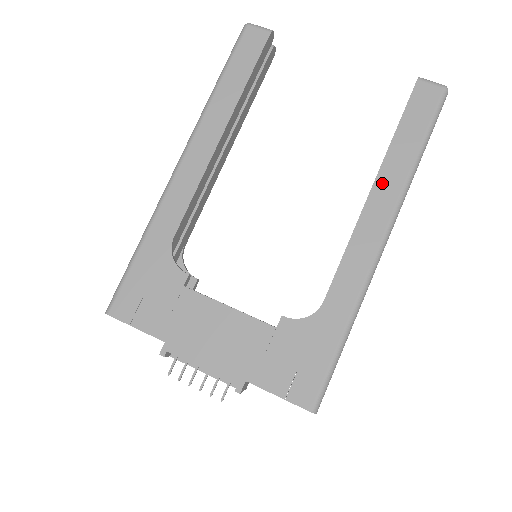
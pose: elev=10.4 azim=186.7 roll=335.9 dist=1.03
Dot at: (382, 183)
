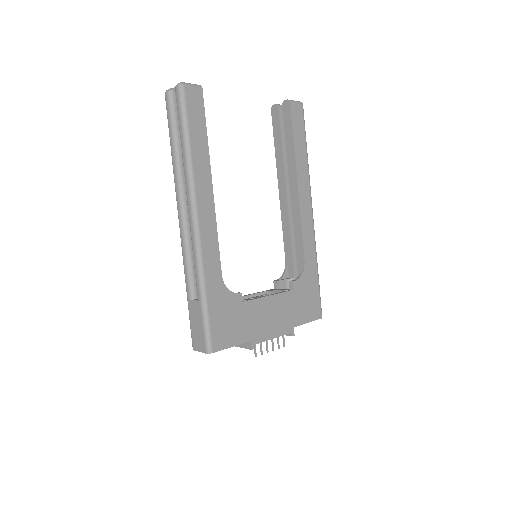
Dot at: (300, 178)
